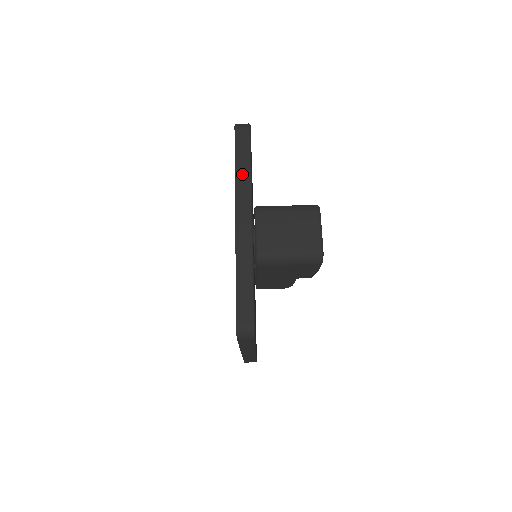
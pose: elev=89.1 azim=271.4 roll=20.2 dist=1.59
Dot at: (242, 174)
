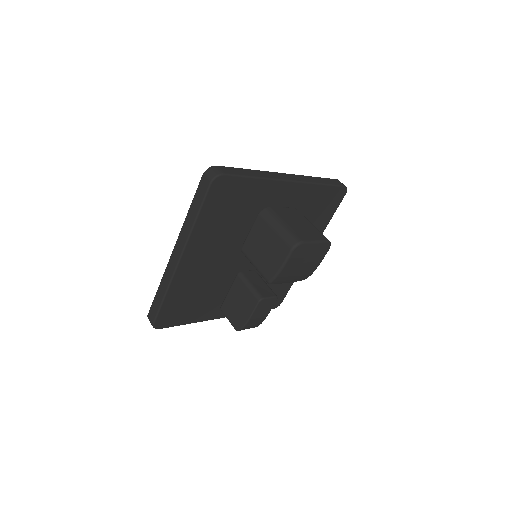
Dot at: (315, 179)
